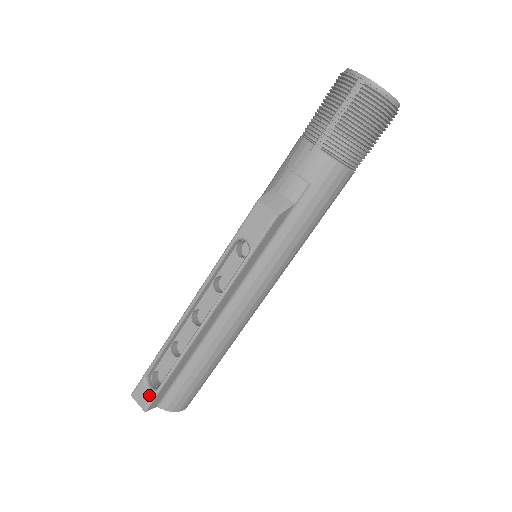
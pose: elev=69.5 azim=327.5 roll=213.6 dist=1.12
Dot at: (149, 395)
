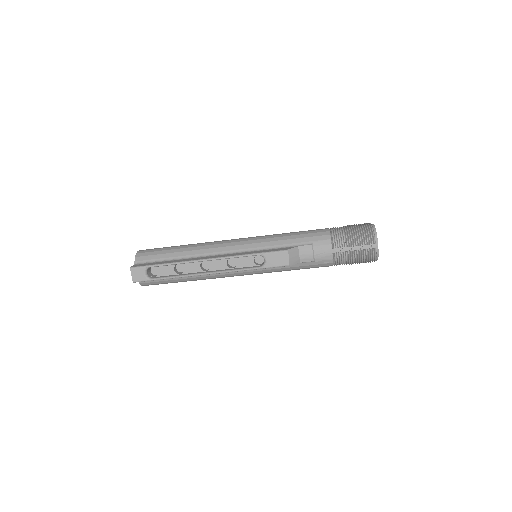
Dot at: (143, 278)
